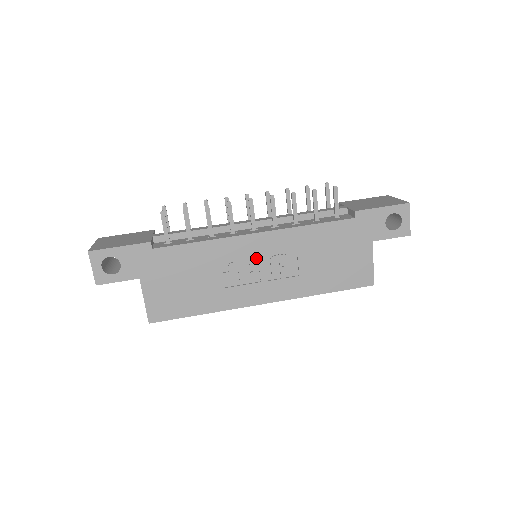
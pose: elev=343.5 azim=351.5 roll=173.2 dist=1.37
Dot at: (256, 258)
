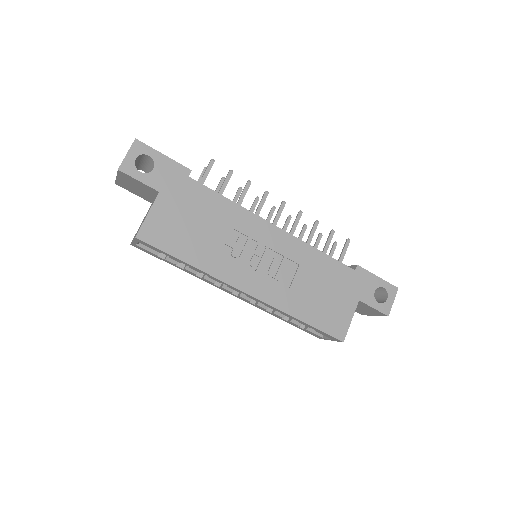
Dot at: (264, 248)
